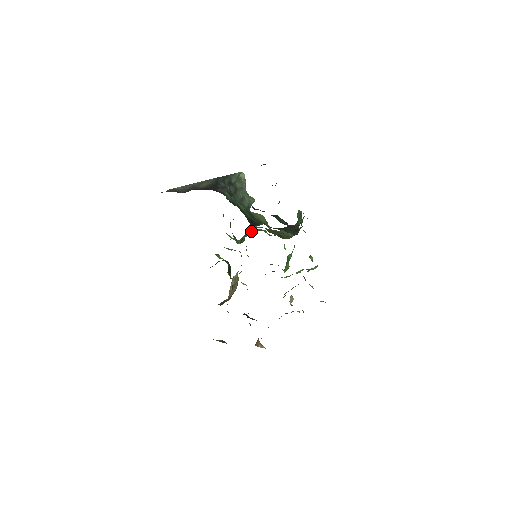
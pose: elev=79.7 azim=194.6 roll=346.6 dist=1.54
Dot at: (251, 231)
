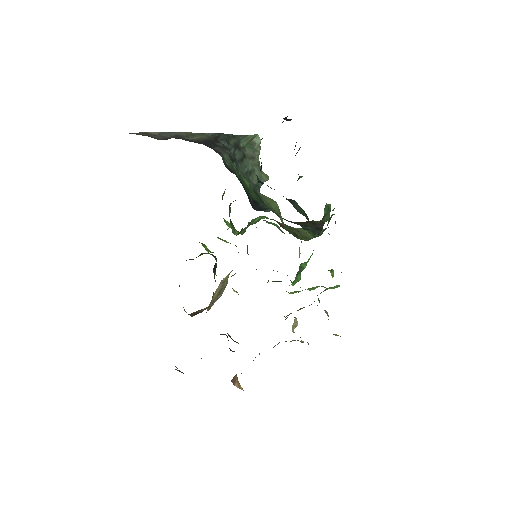
Dot at: (257, 221)
